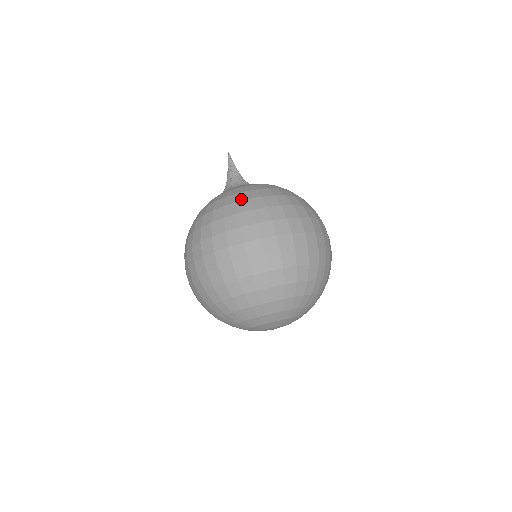
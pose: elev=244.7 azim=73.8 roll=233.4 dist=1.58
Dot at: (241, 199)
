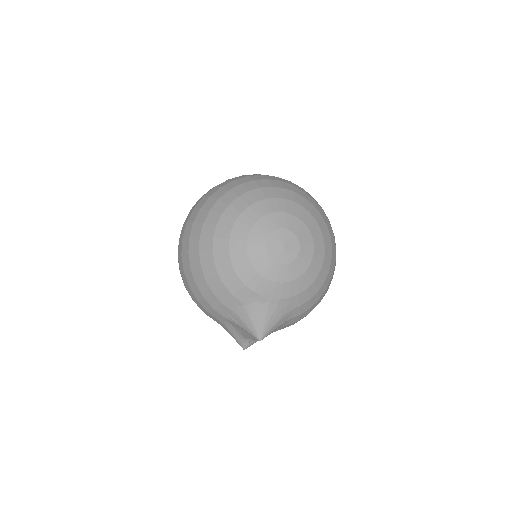
Dot at: occluded
